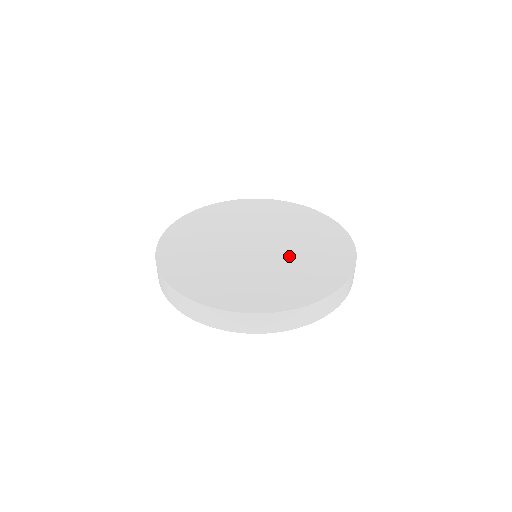
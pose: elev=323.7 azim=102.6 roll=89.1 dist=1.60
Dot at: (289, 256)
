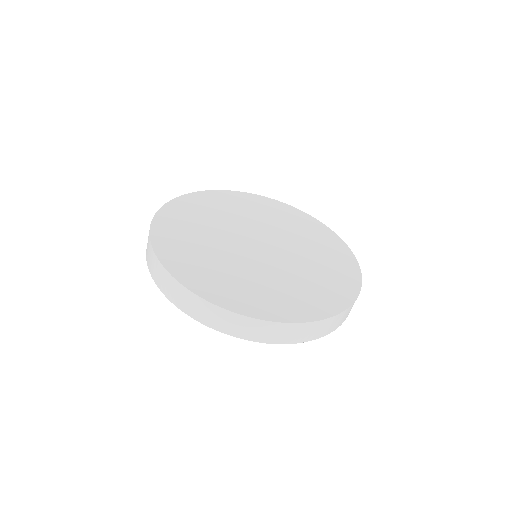
Dot at: (290, 267)
